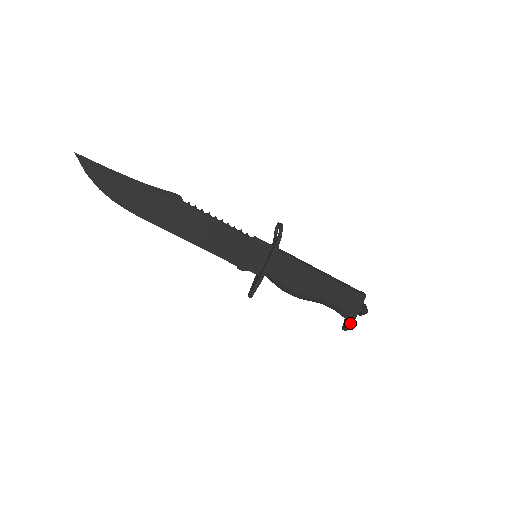
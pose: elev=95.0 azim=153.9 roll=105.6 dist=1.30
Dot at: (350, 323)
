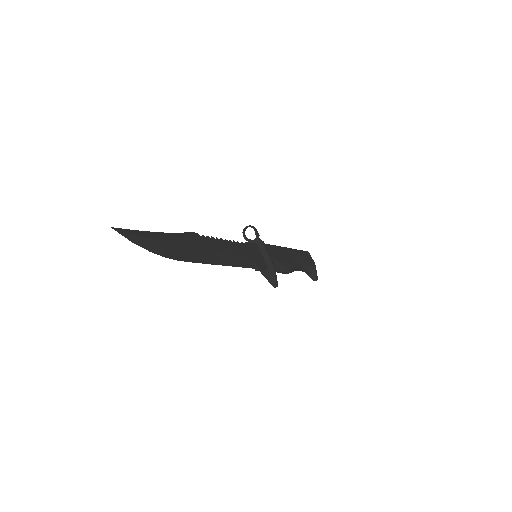
Dot at: (316, 272)
